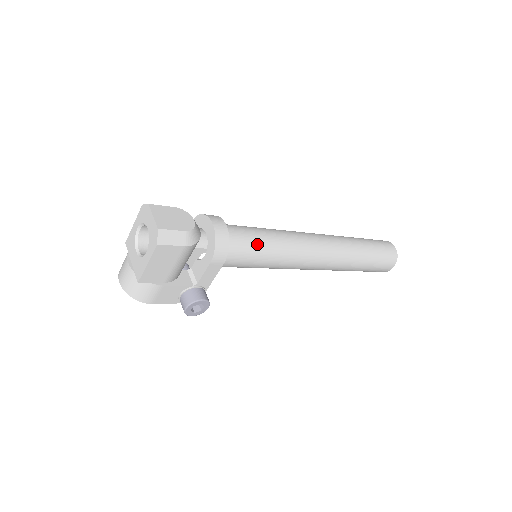
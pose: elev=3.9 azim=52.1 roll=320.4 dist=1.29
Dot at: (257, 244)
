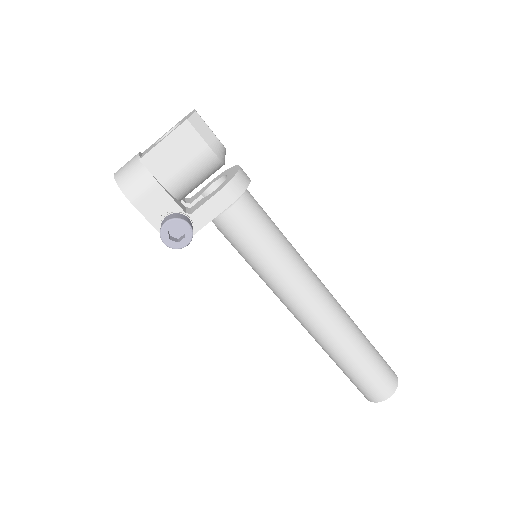
Dot at: (268, 224)
